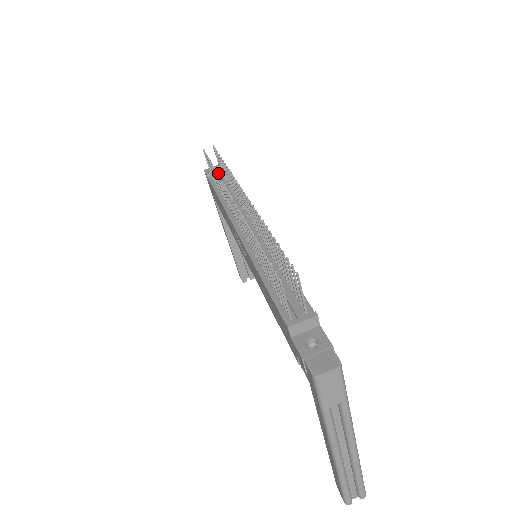
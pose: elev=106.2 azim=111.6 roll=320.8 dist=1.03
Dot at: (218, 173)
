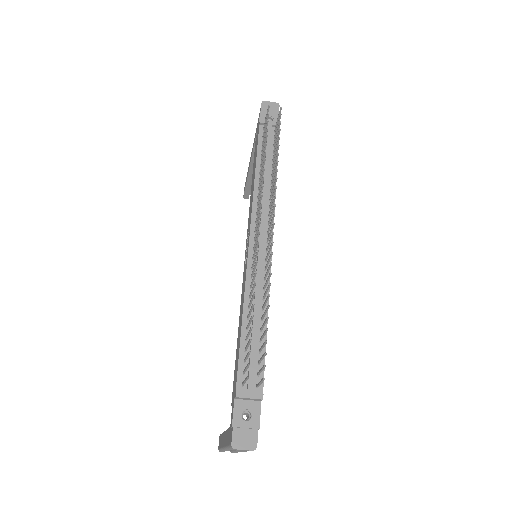
Dot at: (271, 129)
